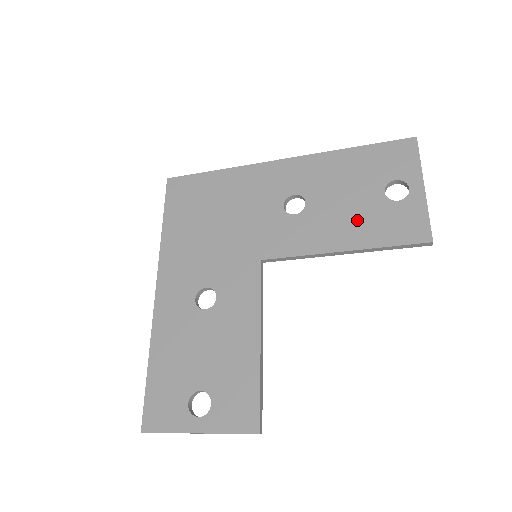
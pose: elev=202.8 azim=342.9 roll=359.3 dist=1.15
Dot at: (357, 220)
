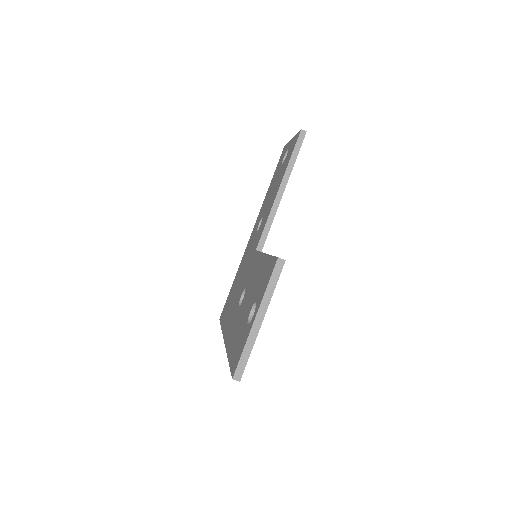
Dot at: (278, 181)
